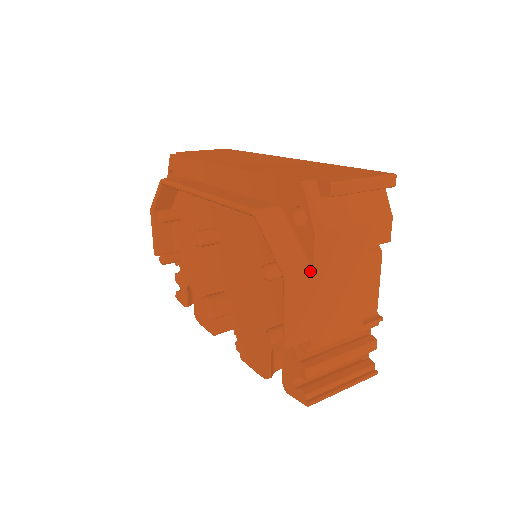
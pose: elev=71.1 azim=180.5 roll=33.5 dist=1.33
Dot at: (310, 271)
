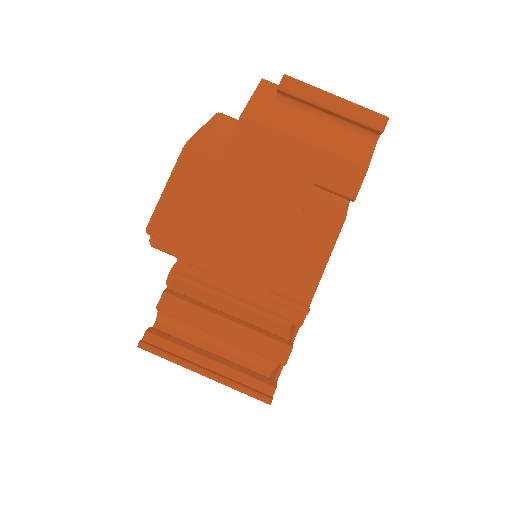
Dot at: (218, 157)
